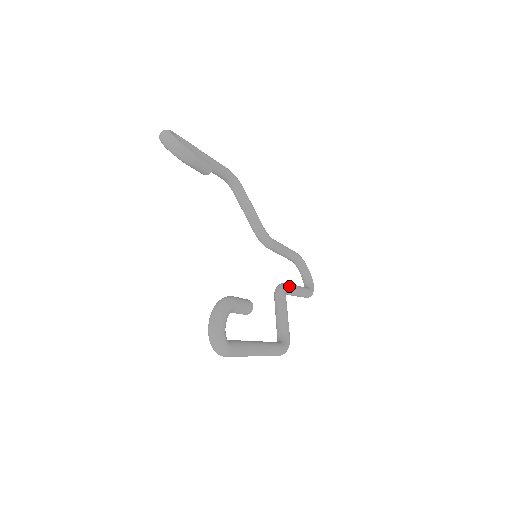
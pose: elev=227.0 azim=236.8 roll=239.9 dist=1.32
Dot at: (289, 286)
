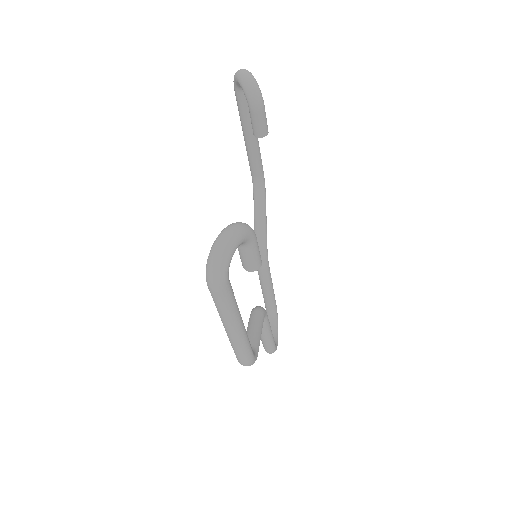
Dot at: (267, 315)
